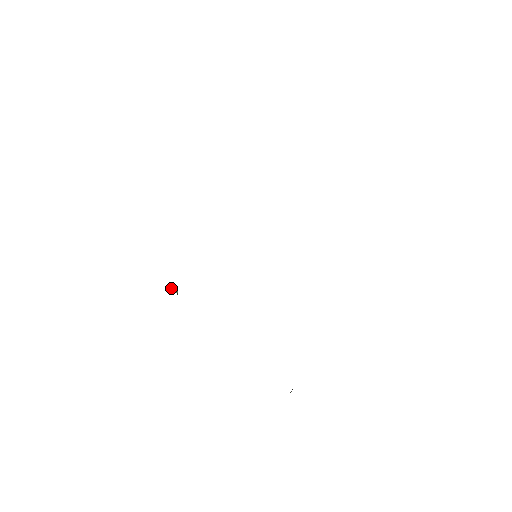
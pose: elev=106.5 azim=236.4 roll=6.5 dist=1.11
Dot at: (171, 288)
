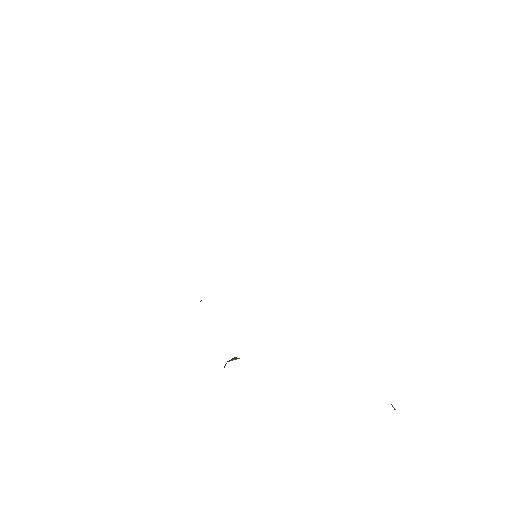
Dot at: occluded
